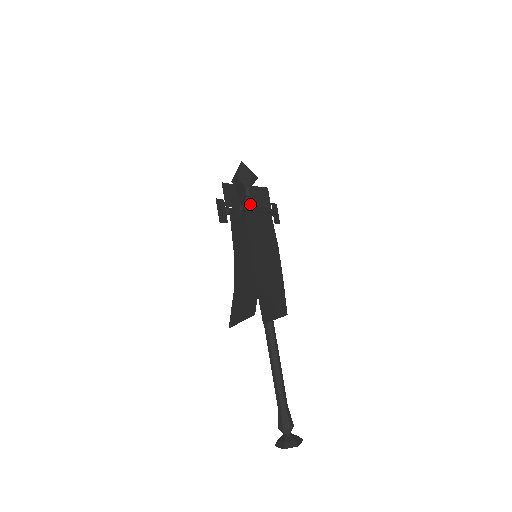
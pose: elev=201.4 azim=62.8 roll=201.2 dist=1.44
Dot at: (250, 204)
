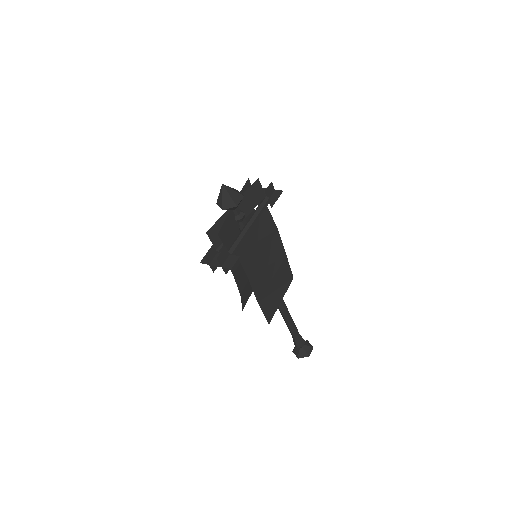
Dot at: (241, 223)
